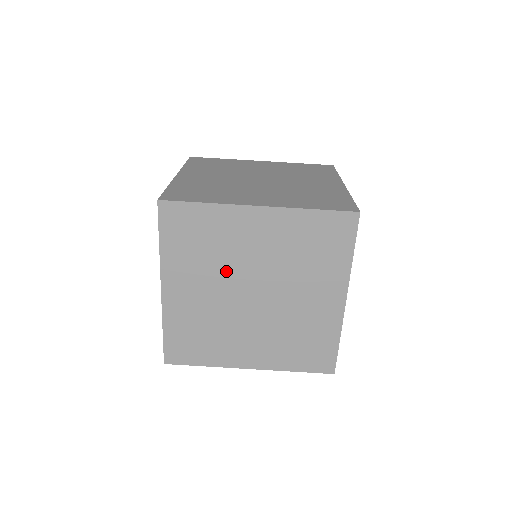
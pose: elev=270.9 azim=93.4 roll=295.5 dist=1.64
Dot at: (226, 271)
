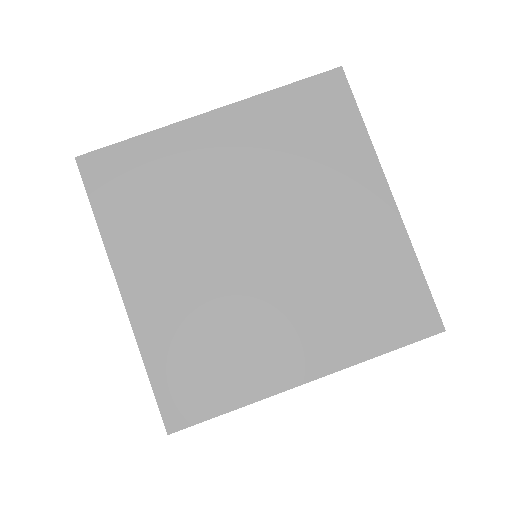
Dot at: (204, 222)
